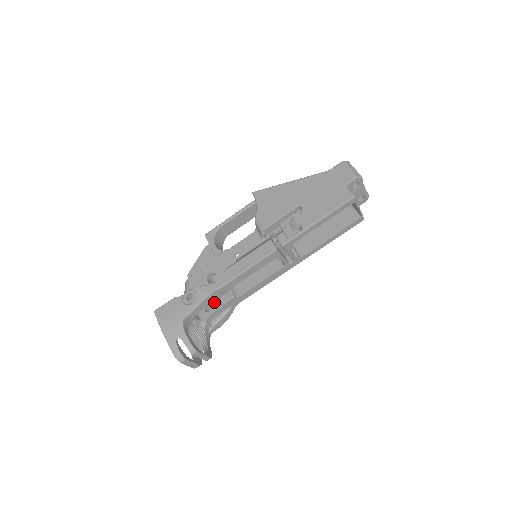
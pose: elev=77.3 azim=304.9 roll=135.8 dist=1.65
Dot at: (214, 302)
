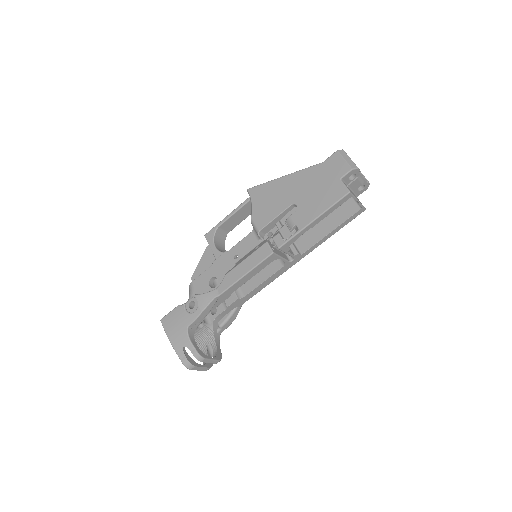
Dot at: occluded
